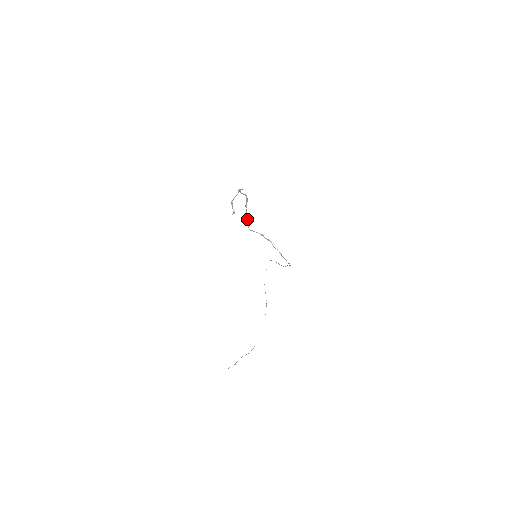
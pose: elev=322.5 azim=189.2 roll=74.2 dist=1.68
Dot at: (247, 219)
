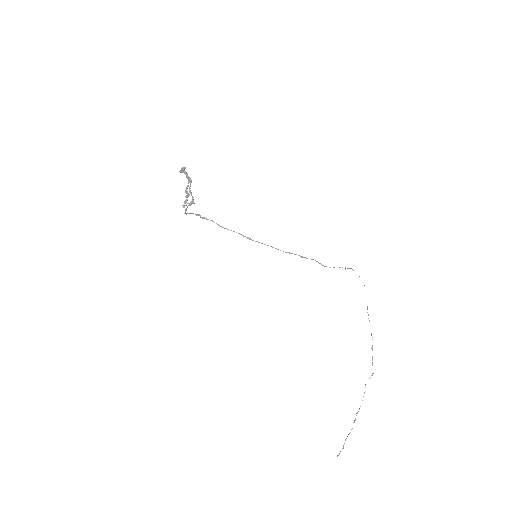
Dot at: (190, 202)
